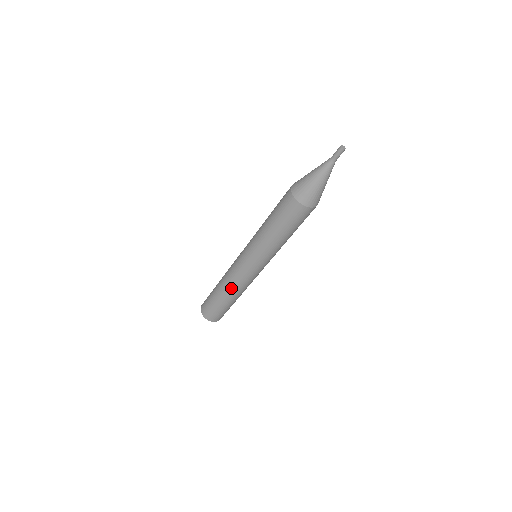
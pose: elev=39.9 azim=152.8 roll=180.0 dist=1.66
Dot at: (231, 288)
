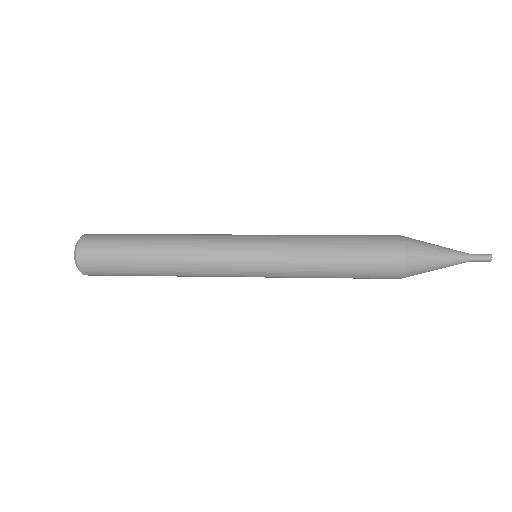
Dot at: (186, 276)
